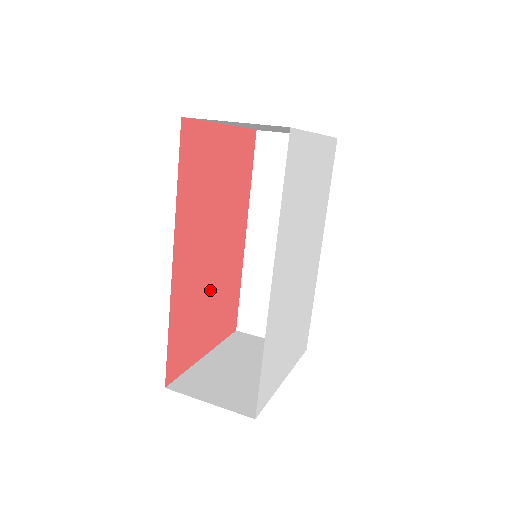
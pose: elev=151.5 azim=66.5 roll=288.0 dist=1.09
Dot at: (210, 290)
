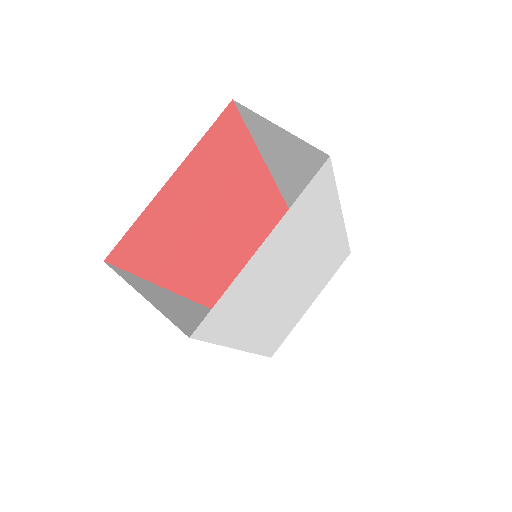
Dot at: (234, 245)
